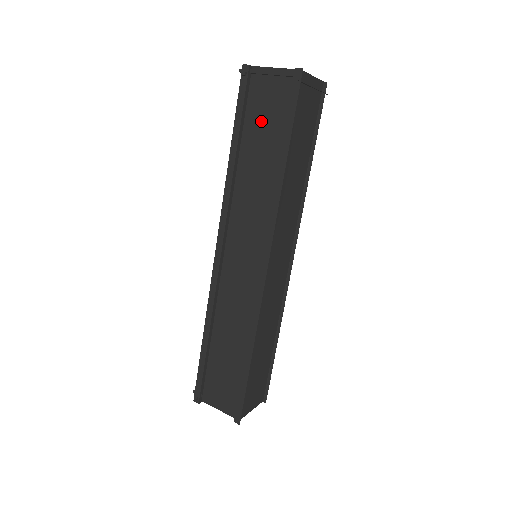
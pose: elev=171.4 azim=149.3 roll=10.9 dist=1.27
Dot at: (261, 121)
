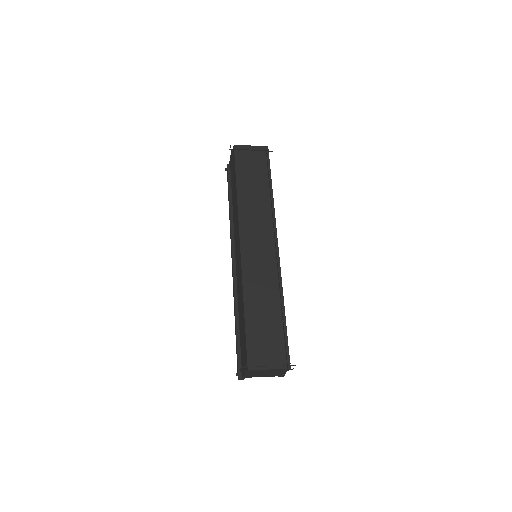
Dot at: occluded
